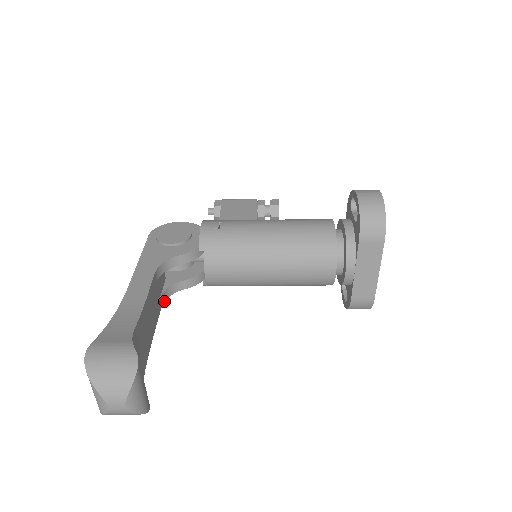
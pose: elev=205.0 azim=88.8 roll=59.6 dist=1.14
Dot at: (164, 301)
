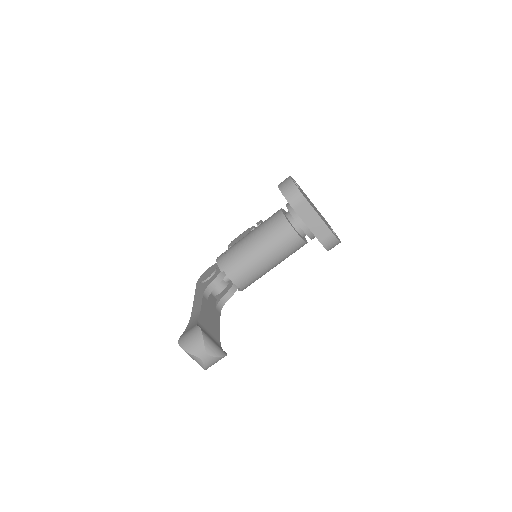
Dot at: occluded
